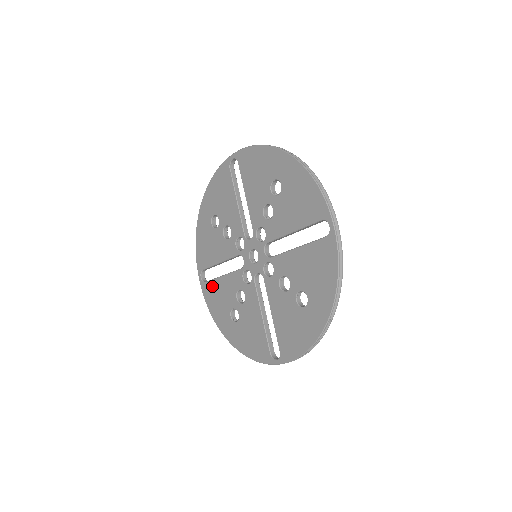
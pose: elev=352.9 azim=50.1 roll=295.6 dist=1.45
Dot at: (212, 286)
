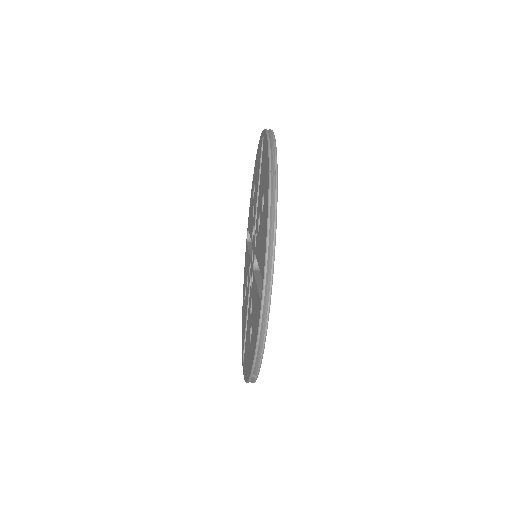
Dot at: (245, 350)
